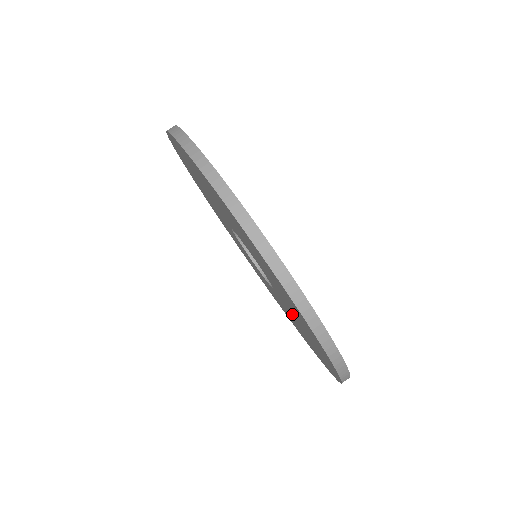
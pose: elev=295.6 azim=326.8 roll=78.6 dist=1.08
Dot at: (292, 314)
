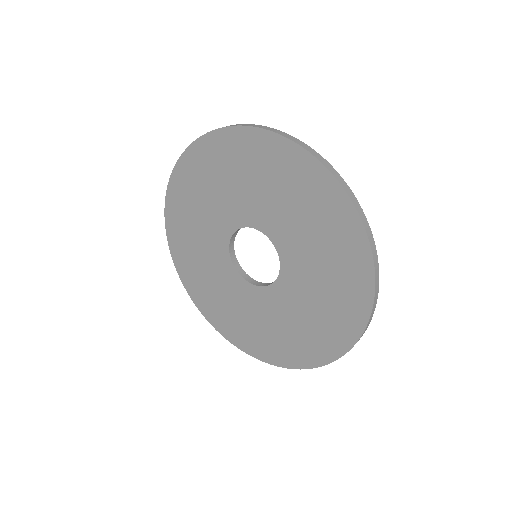
Dot at: (299, 299)
